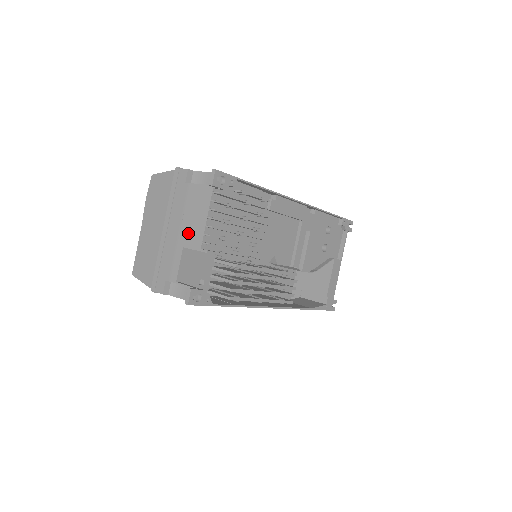
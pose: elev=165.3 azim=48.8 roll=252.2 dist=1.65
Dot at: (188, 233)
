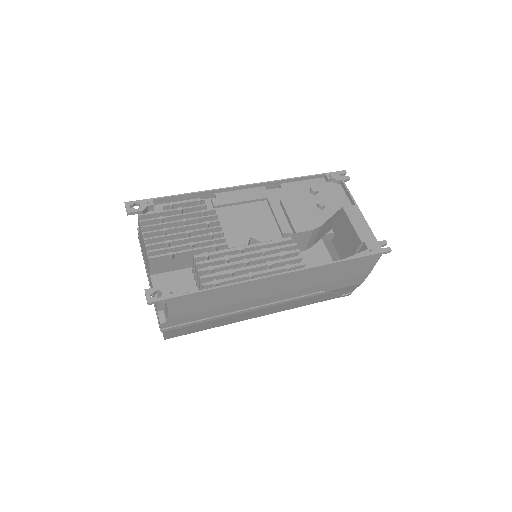
Dot at: (147, 263)
